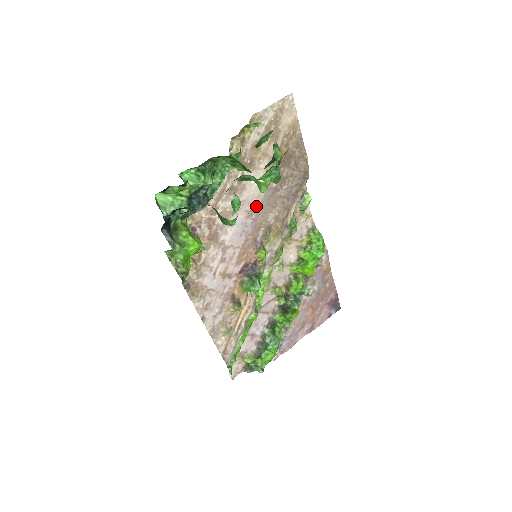
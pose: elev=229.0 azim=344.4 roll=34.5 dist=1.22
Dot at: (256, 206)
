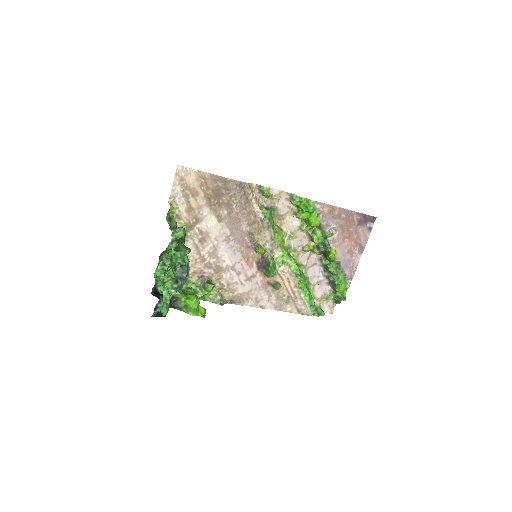
Dot at: (227, 233)
